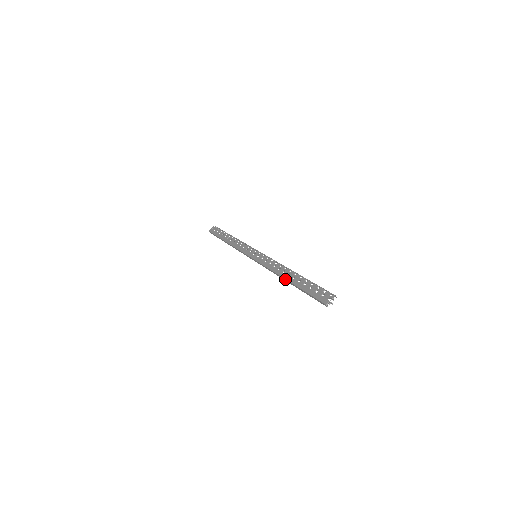
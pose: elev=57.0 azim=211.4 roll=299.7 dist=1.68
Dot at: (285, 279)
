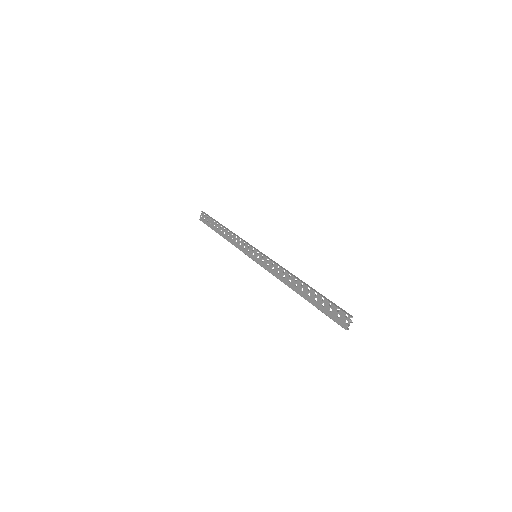
Dot at: occluded
